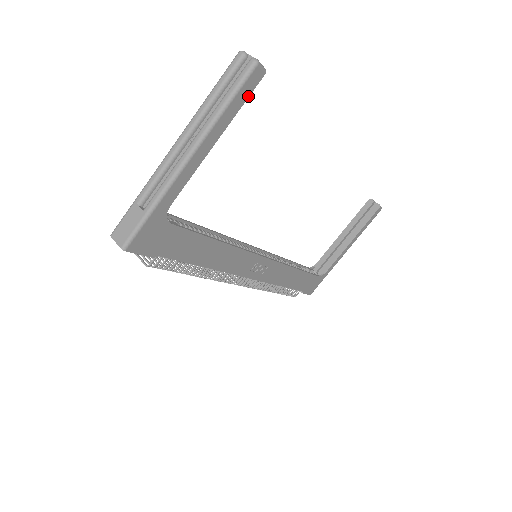
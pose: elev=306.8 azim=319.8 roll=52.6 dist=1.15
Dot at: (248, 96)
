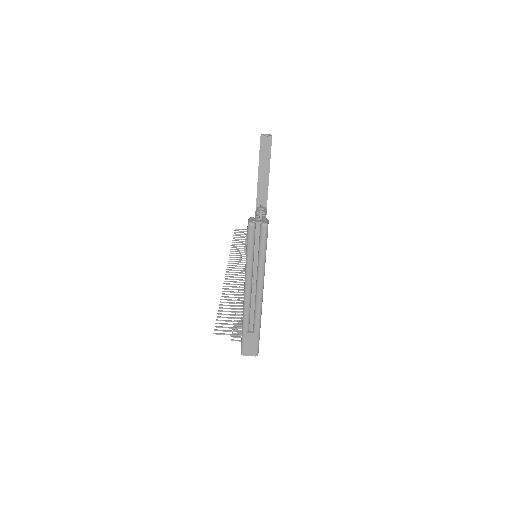
Dot at: occluded
